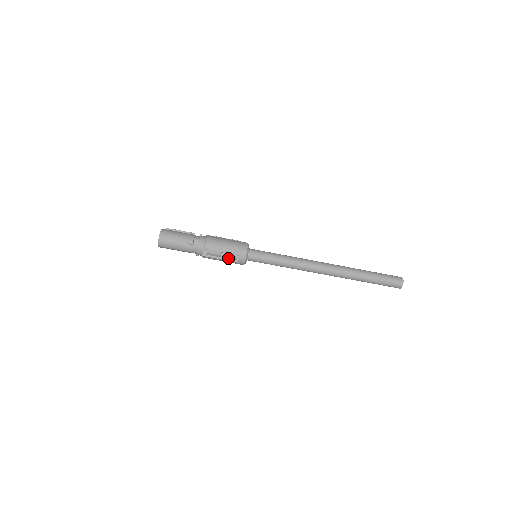
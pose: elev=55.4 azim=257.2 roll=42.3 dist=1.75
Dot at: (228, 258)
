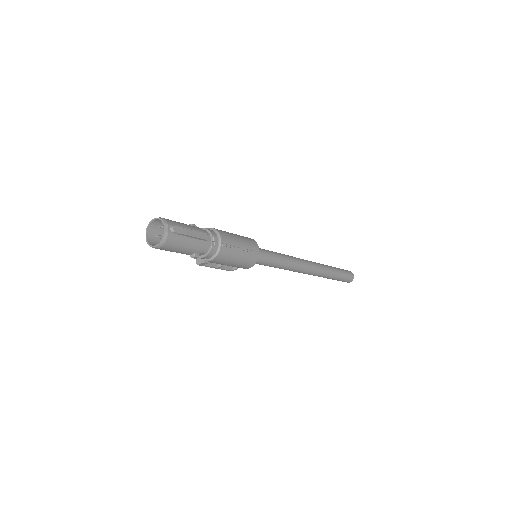
Dot at: (224, 267)
